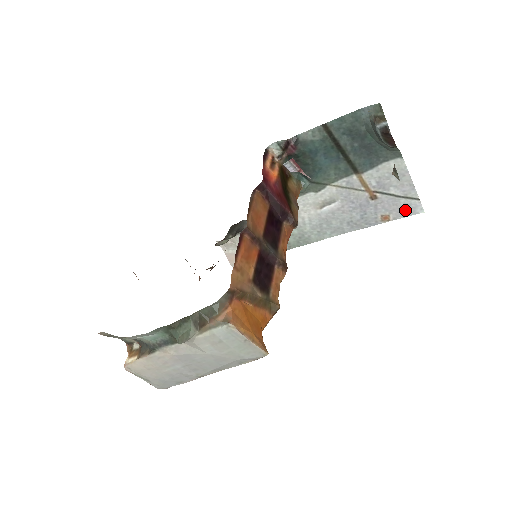
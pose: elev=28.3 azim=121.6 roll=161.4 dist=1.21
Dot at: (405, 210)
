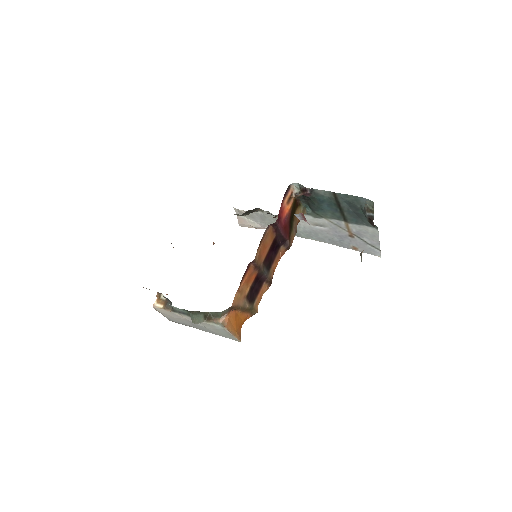
Dot at: (369, 251)
